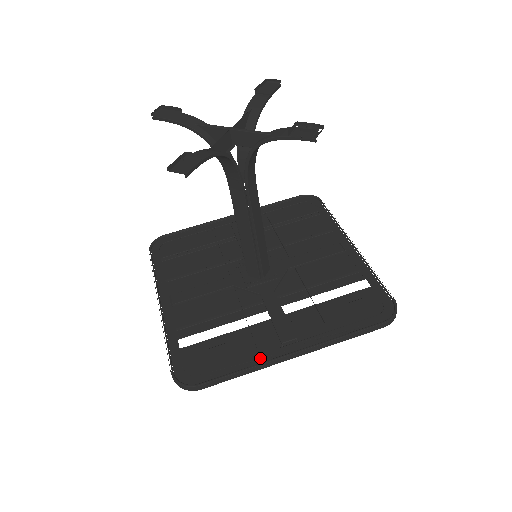
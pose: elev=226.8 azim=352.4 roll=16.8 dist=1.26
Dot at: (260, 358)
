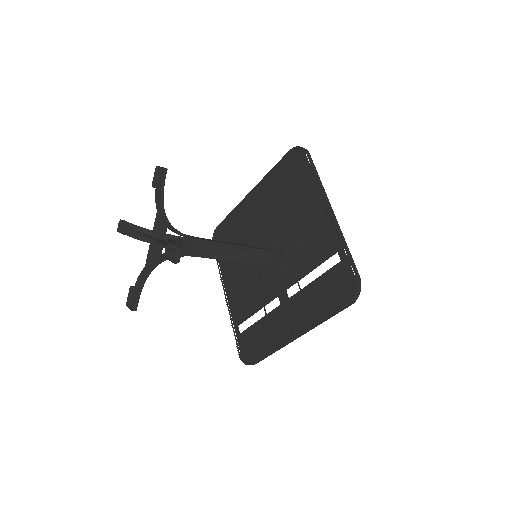
Dot at: (278, 341)
